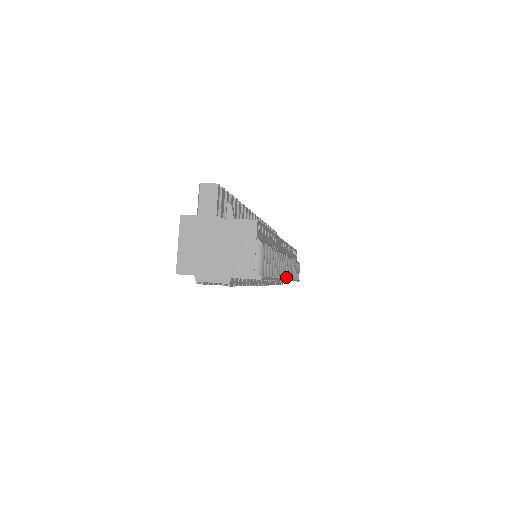
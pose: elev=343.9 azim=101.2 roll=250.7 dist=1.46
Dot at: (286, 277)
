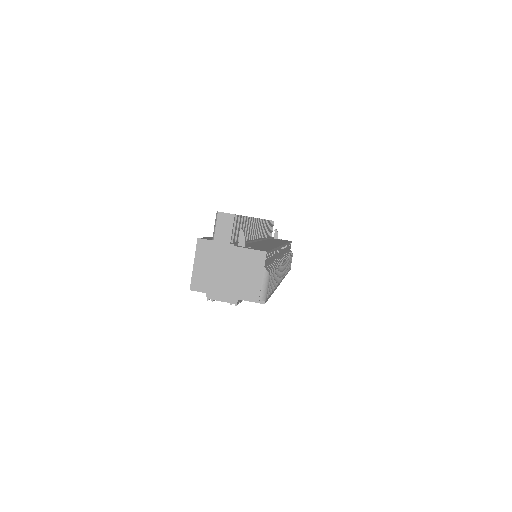
Dot at: (281, 278)
